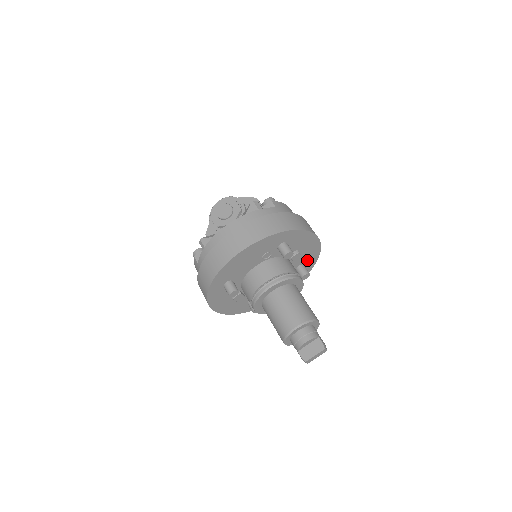
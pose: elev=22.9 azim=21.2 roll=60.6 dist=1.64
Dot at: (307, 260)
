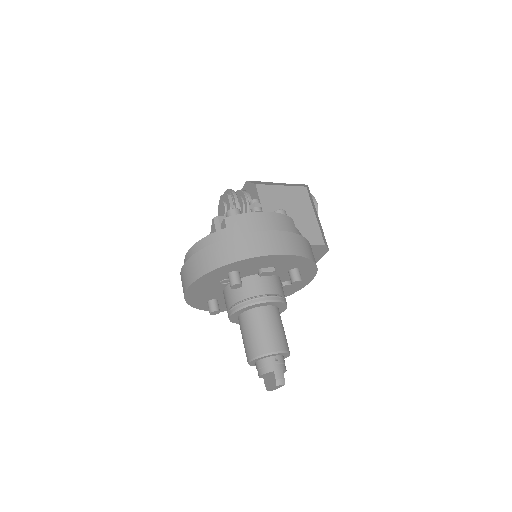
Dot at: (295, 265)
